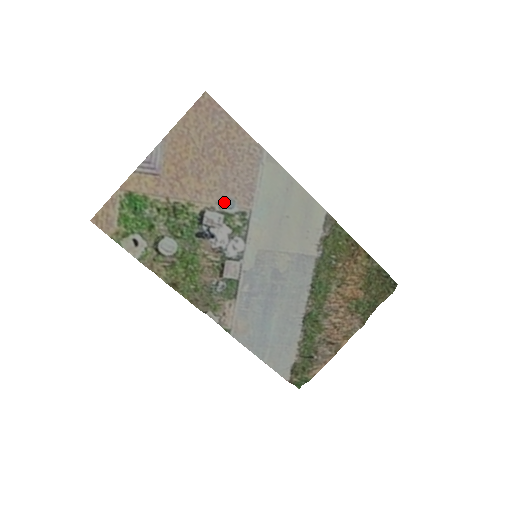
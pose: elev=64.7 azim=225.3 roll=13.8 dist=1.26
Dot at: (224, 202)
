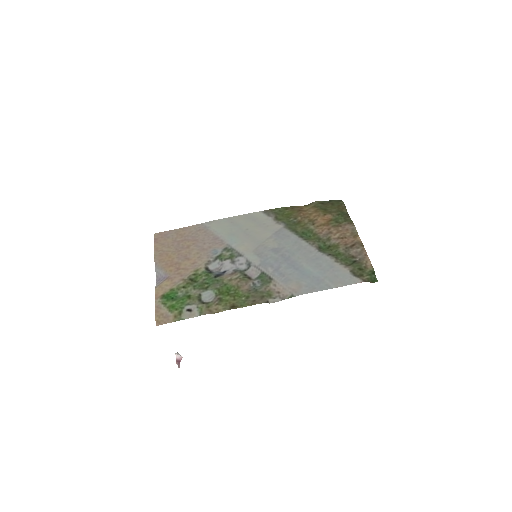
Dot at: (211, 254)
